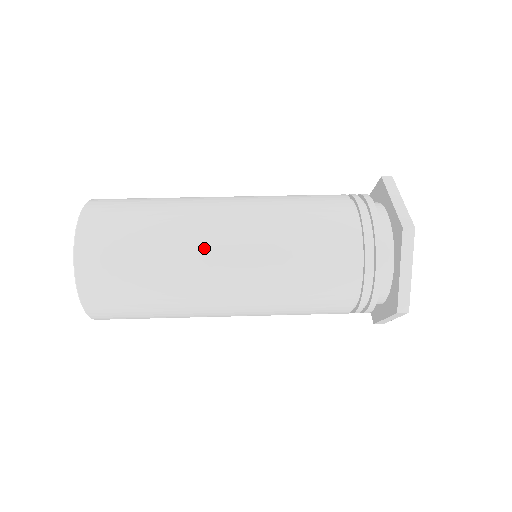
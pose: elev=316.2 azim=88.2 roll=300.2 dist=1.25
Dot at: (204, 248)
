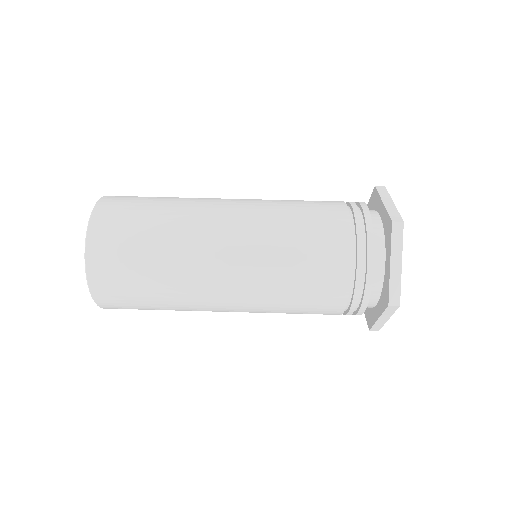
Dot at: (206, 235)
